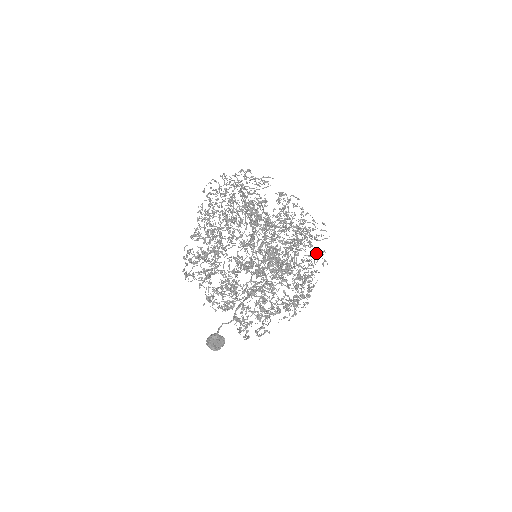
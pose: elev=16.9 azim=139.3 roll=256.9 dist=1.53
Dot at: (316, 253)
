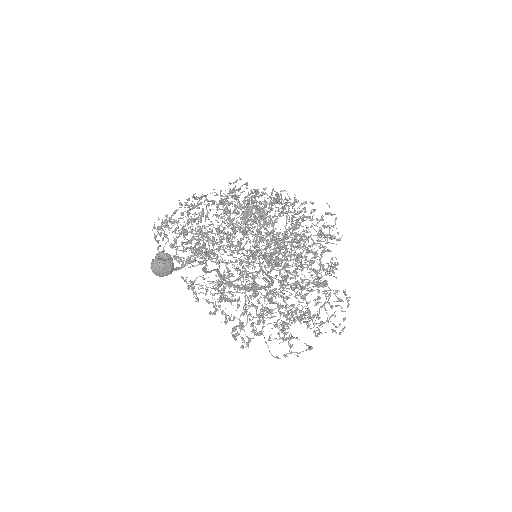
Dot at: (326, 237)
